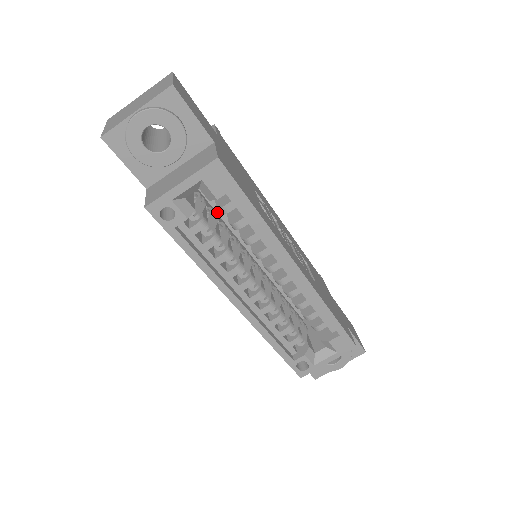
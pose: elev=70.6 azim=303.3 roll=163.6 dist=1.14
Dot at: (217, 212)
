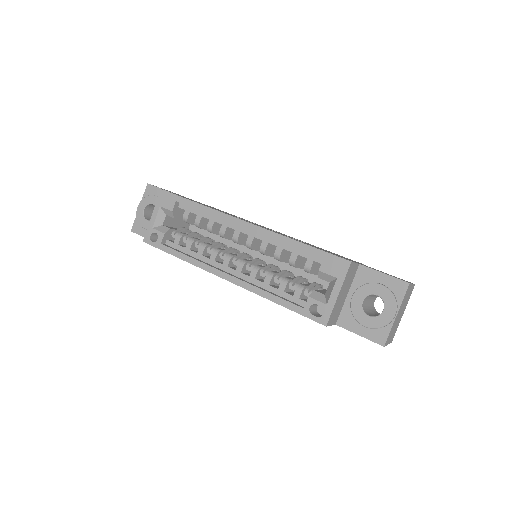
Dot at: occluded
